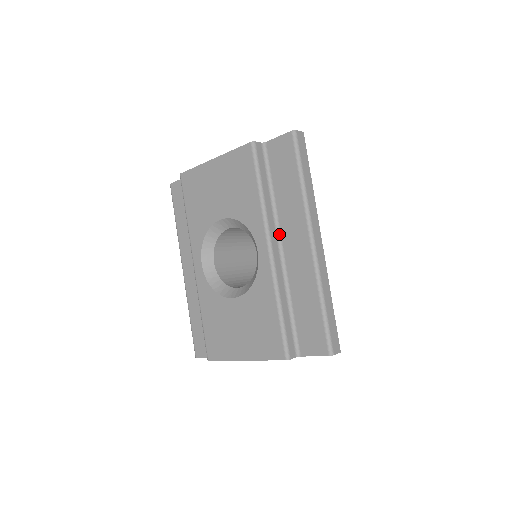
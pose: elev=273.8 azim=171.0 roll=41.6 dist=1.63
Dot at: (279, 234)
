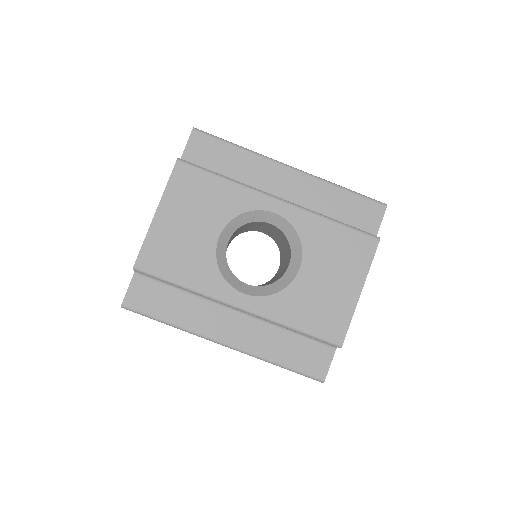
Dot at: occluded
